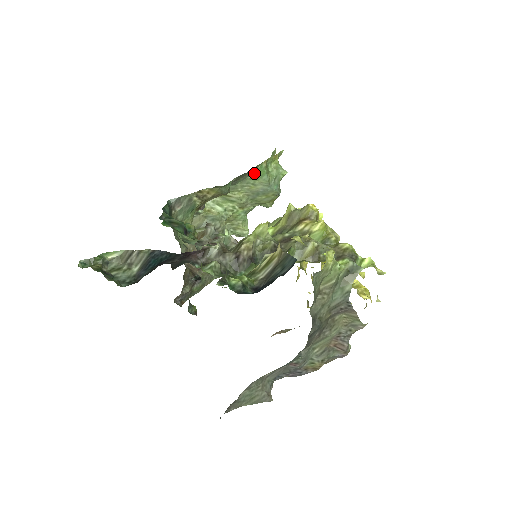
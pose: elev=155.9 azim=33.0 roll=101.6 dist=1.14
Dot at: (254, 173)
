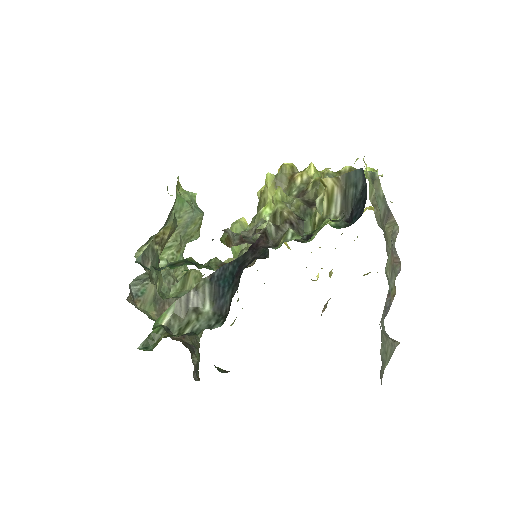
Dot at: (175, 205)
